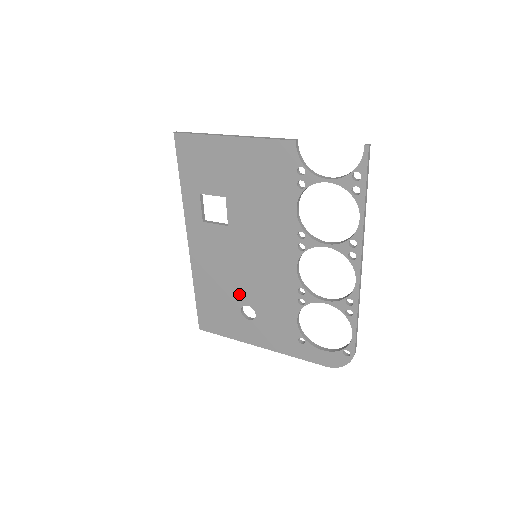
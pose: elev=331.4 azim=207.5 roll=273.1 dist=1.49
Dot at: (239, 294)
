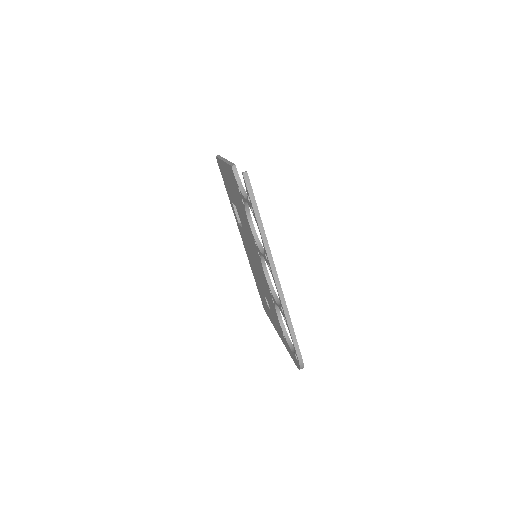
Dot at: (261, 286)
